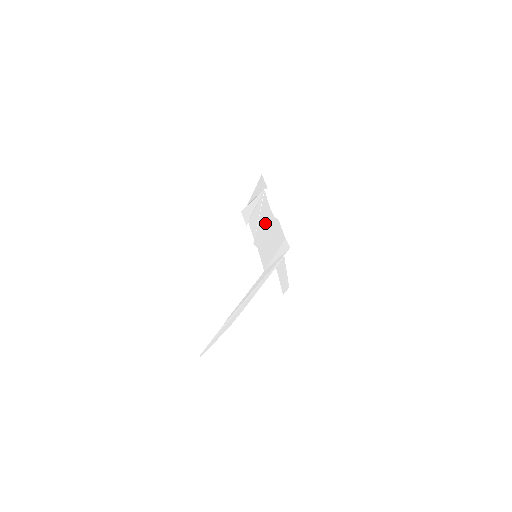
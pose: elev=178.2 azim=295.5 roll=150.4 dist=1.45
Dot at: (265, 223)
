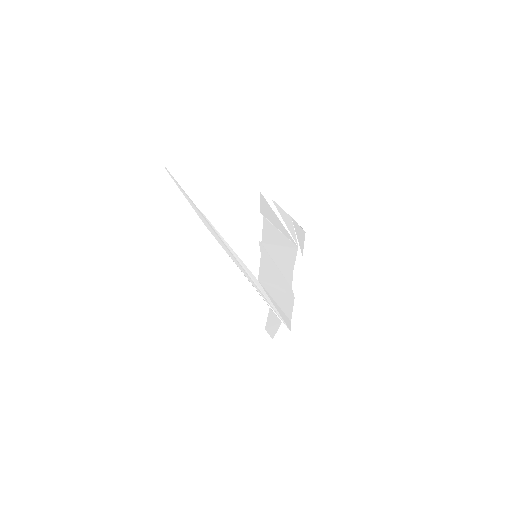
Dot at: (280, 265)
